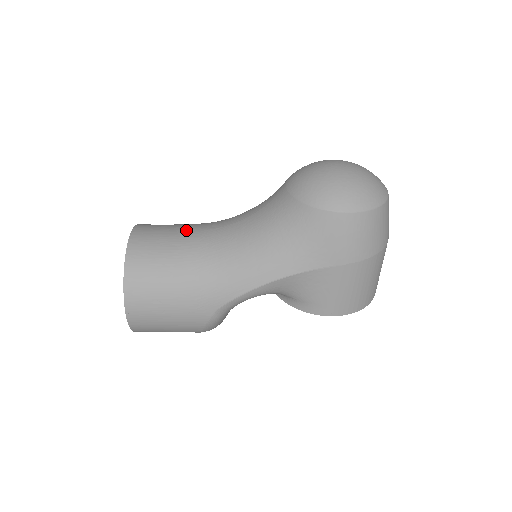
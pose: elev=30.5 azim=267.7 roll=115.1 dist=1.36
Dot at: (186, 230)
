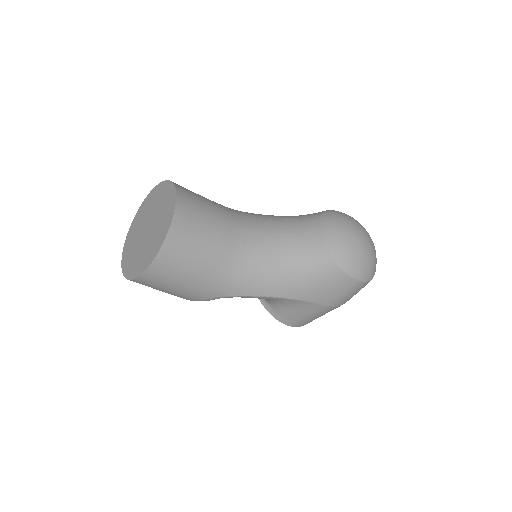
Dot at: (222, 218)
